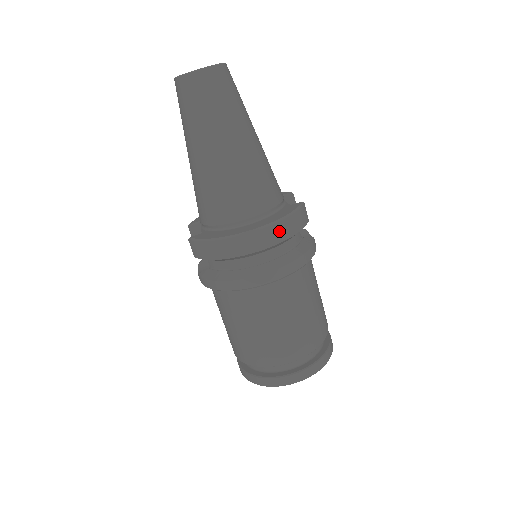
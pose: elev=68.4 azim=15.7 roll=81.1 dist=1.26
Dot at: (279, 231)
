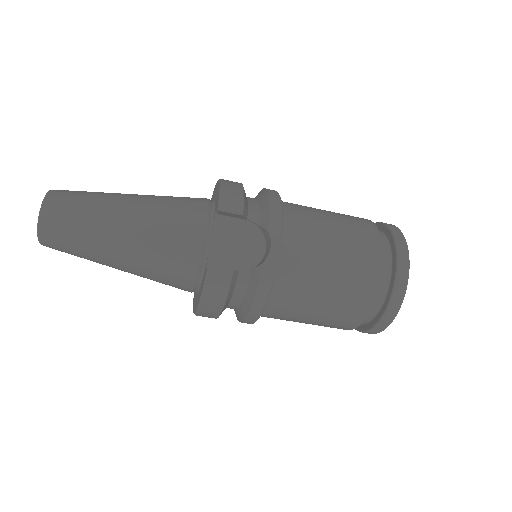
Dot at: (208, 312)
